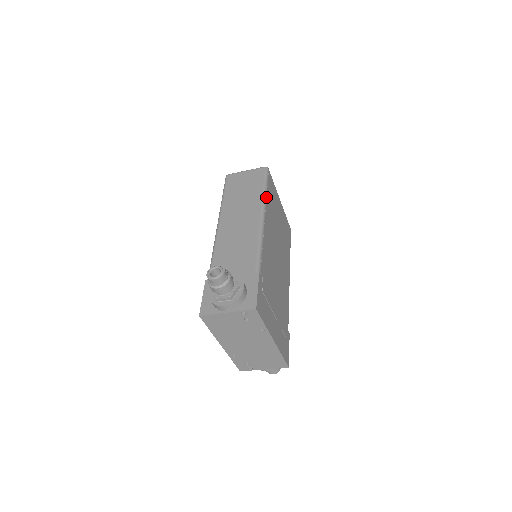
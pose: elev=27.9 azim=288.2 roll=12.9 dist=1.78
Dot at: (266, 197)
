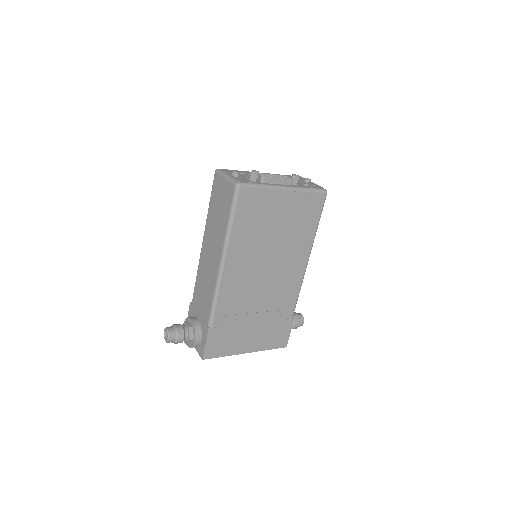
Dot at: (230, 234)
